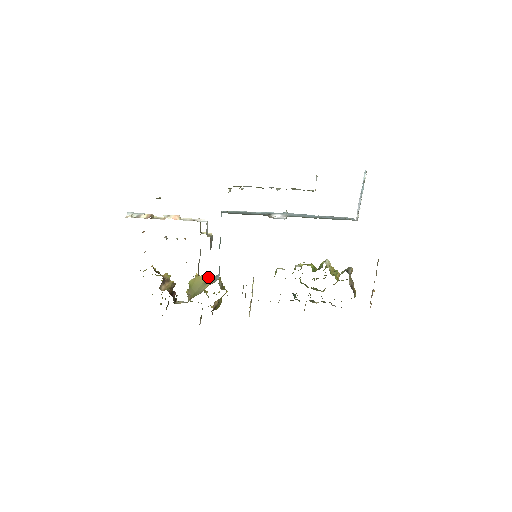
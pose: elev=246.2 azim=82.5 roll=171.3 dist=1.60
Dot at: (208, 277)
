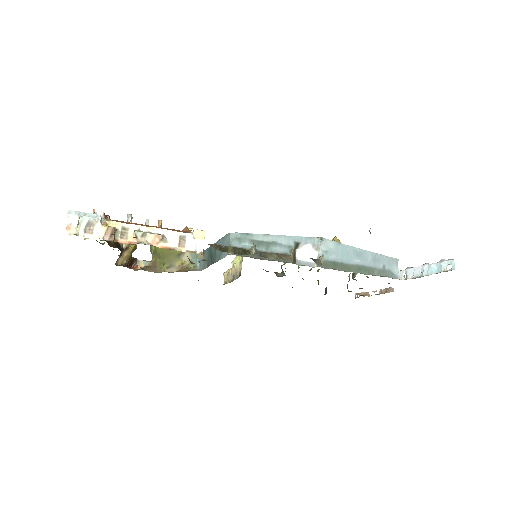
Dot at: occluded
